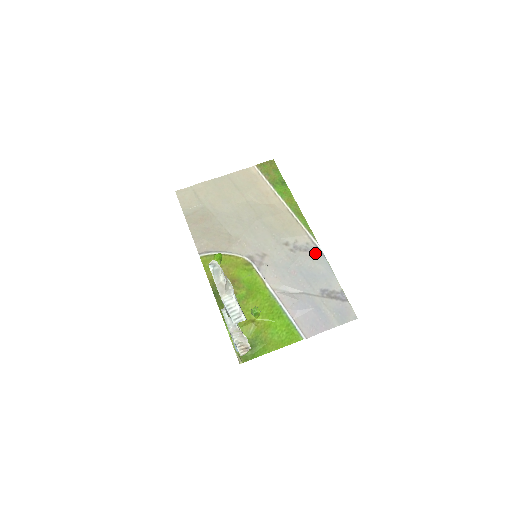
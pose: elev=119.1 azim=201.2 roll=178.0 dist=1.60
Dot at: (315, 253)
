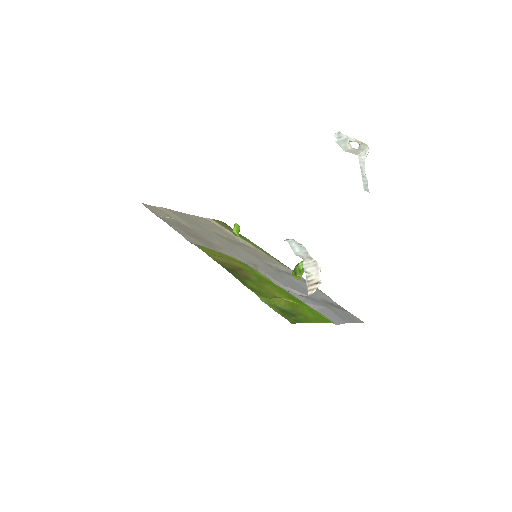
Dot at: occluded
